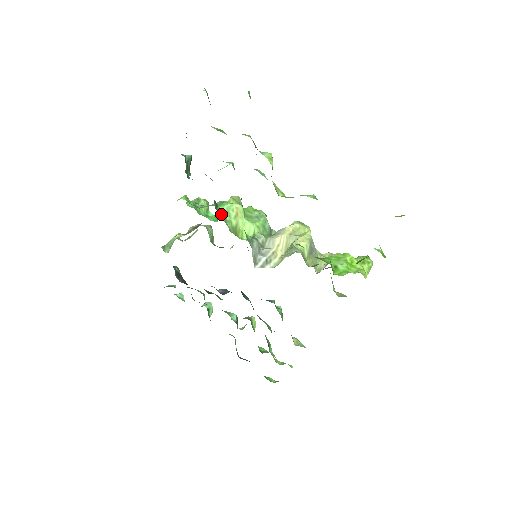
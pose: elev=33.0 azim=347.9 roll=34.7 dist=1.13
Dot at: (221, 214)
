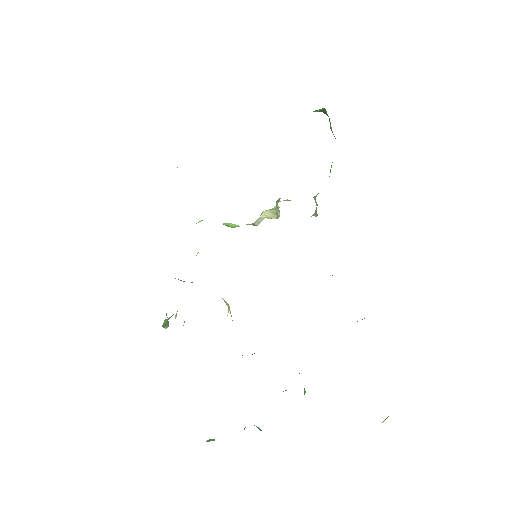
Dot at: occluded
